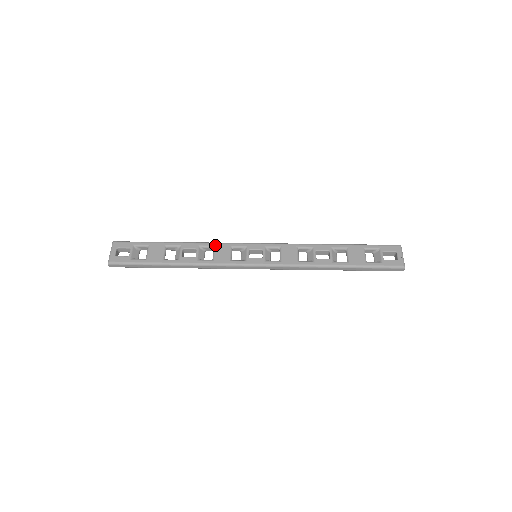
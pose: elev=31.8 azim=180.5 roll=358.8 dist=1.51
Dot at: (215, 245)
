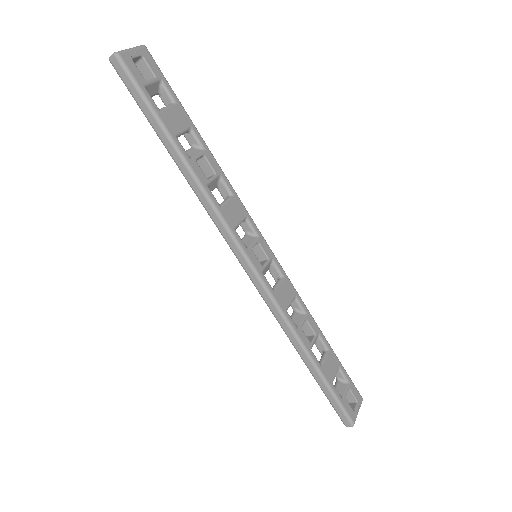
Dot at: (235, 195)
